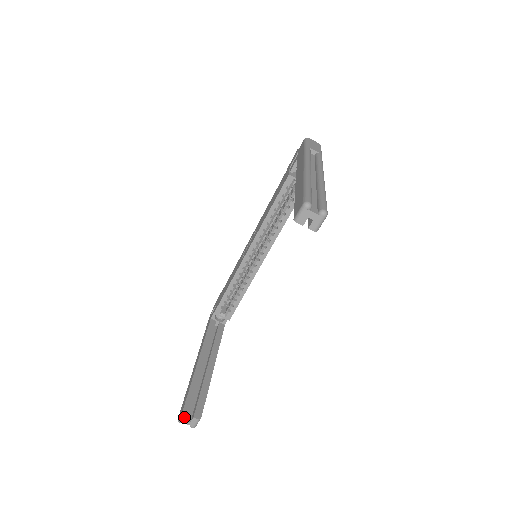
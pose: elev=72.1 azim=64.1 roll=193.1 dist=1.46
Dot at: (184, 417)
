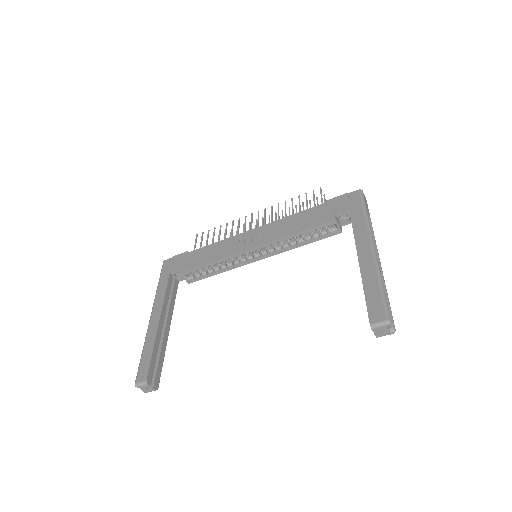
Dot at: (145, 386)
